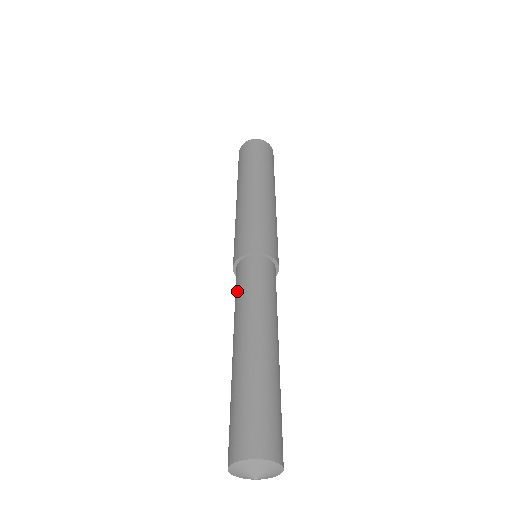
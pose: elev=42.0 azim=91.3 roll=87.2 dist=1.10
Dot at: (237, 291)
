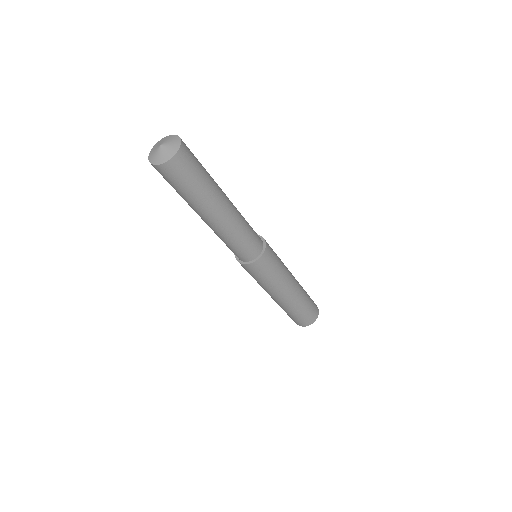
Dot at: occluded
